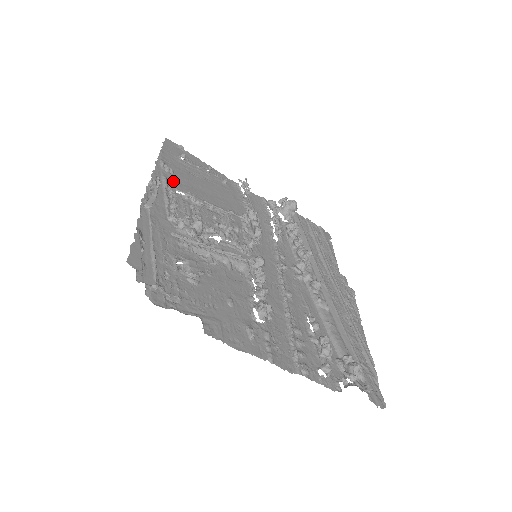
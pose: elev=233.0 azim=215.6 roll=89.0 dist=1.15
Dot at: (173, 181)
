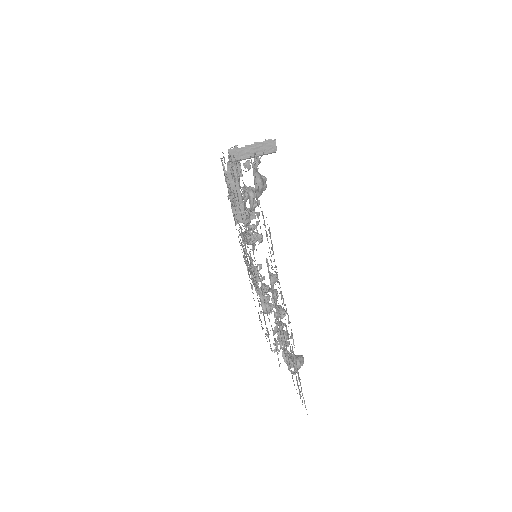
Dot at: occluded
